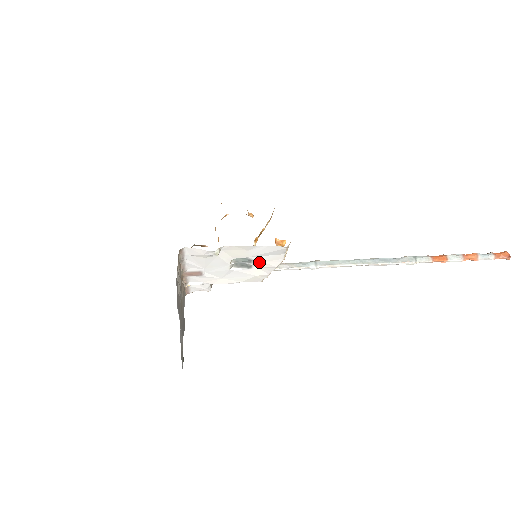
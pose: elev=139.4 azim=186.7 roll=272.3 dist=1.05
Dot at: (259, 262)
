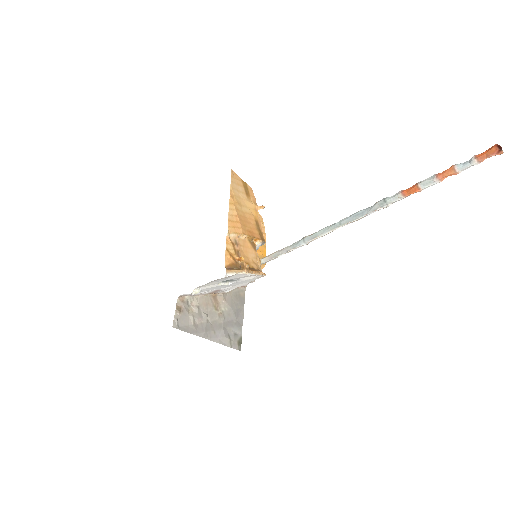
Dot at: (235, 278)
